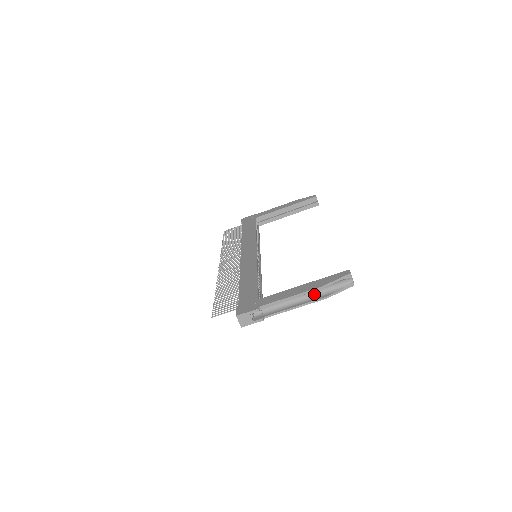
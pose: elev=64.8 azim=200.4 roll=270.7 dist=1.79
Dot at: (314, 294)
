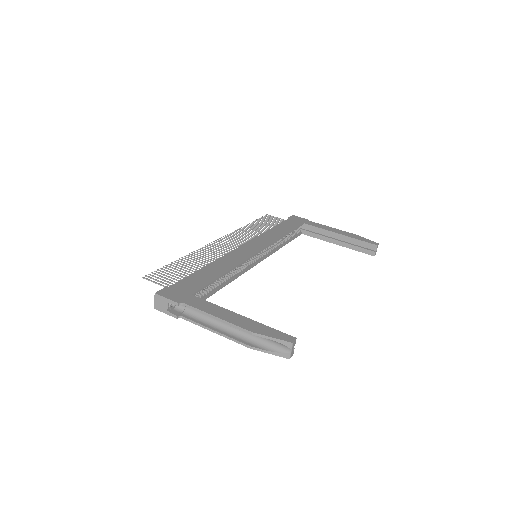
Dot at: (243, 333)
